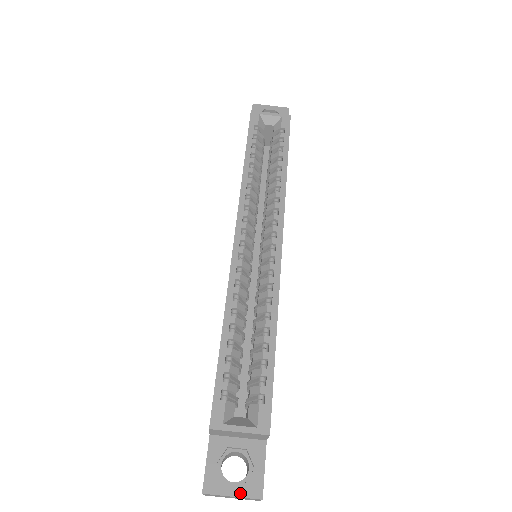
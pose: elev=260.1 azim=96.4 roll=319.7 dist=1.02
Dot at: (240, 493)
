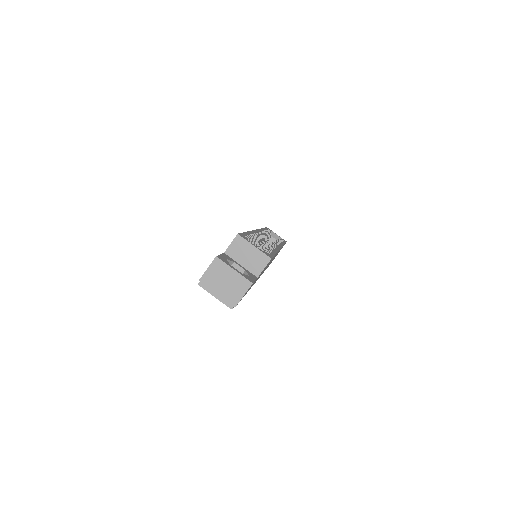
Dot at: (239, 272)
